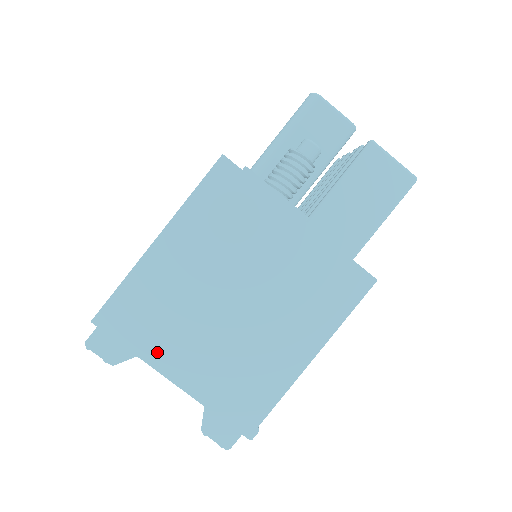
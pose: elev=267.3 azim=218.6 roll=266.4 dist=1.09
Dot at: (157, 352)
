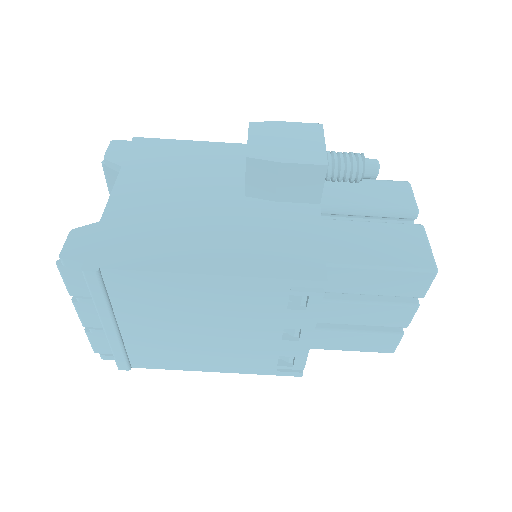
Dot at: (133, 175)
